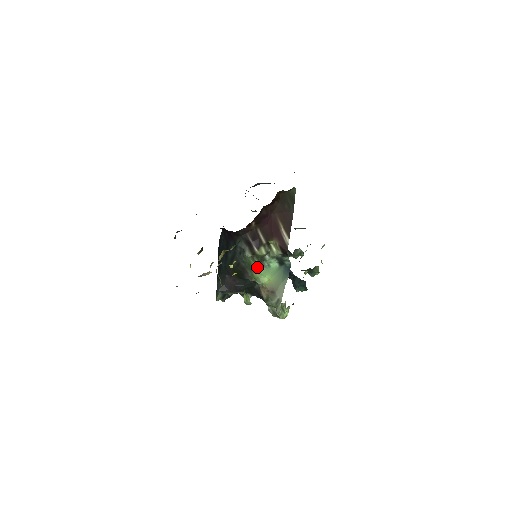
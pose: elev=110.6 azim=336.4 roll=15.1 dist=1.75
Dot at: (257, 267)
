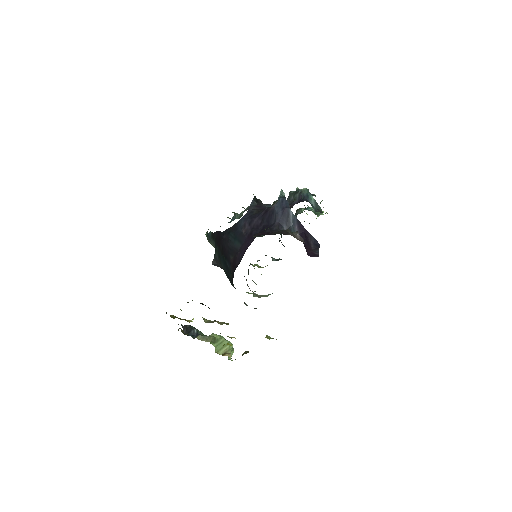
Dot at: occluded
